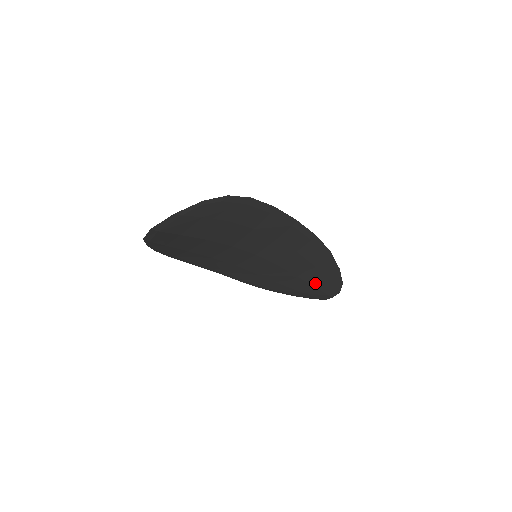
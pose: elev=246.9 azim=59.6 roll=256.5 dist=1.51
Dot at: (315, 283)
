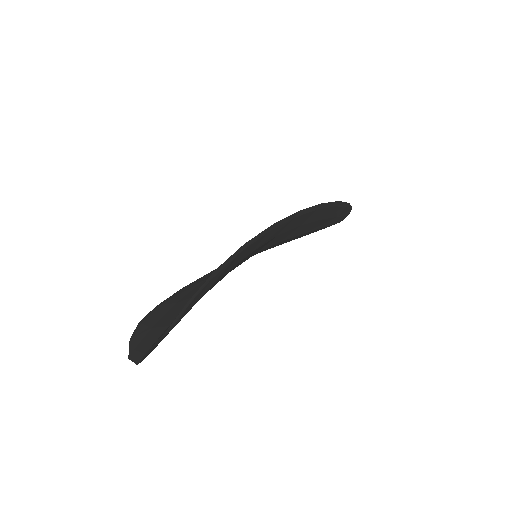
Dot at: (323, 226)
